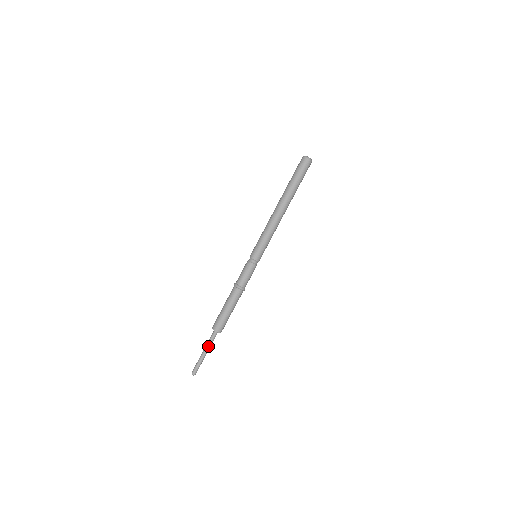
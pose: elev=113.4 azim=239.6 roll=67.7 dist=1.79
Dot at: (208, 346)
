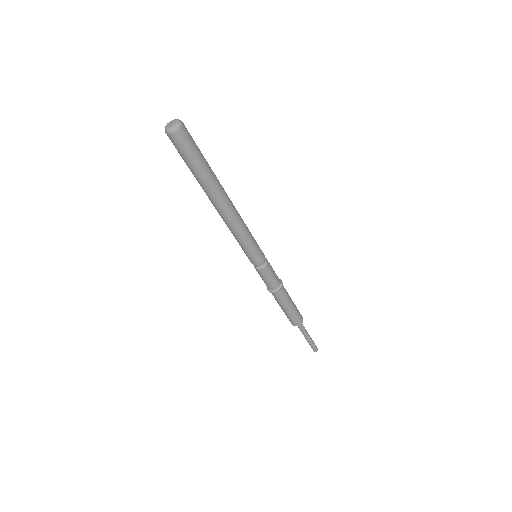
Dot at: (305, 333)
